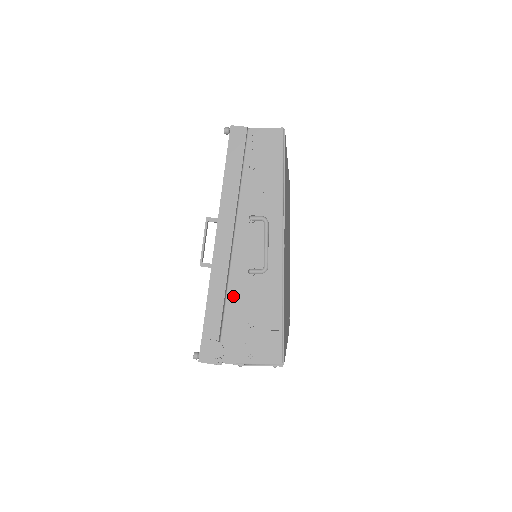
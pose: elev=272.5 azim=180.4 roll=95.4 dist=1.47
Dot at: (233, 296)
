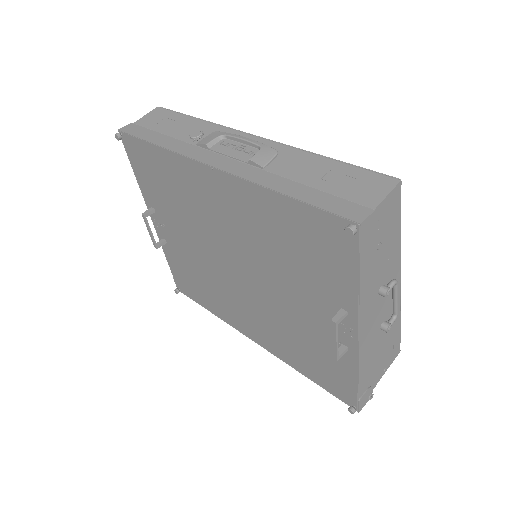
Dot at: (373, 354)
